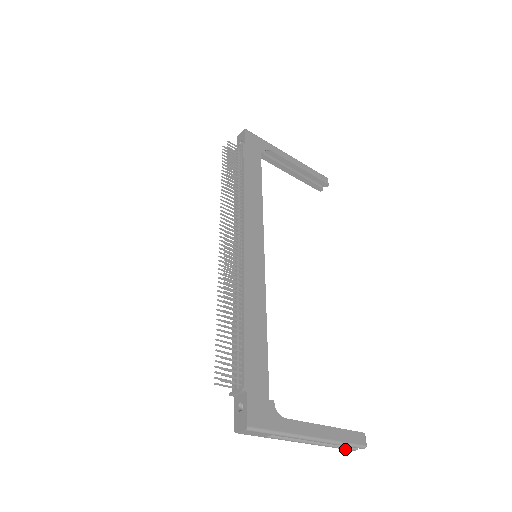
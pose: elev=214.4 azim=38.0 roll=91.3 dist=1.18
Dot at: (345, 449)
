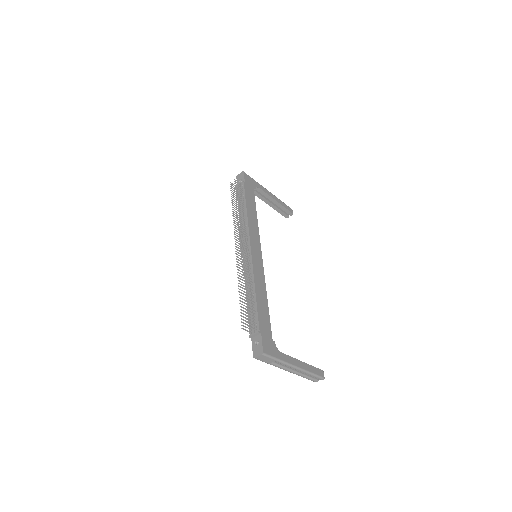
Dot at: (311, 380)
